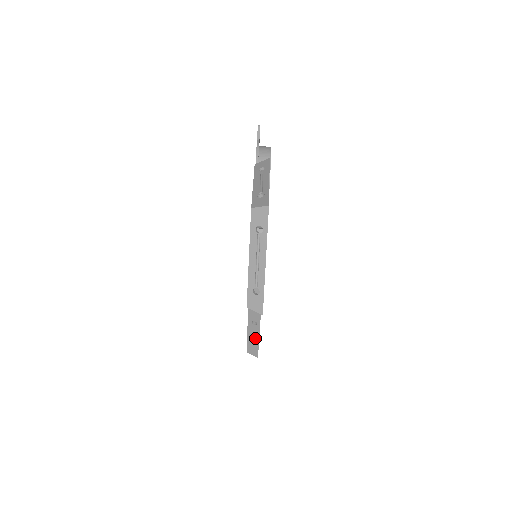
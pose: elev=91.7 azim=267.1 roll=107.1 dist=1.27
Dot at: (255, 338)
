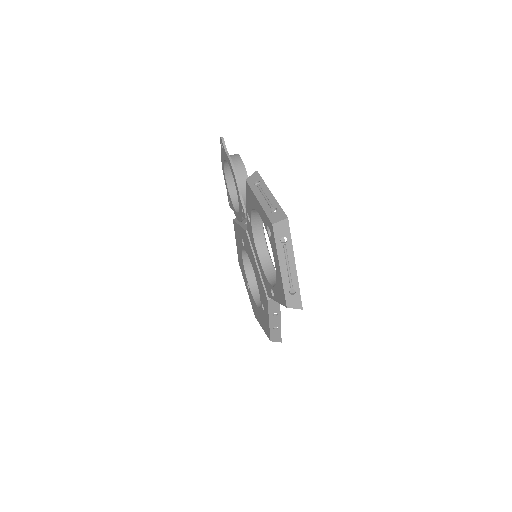
Dot at: occluded
